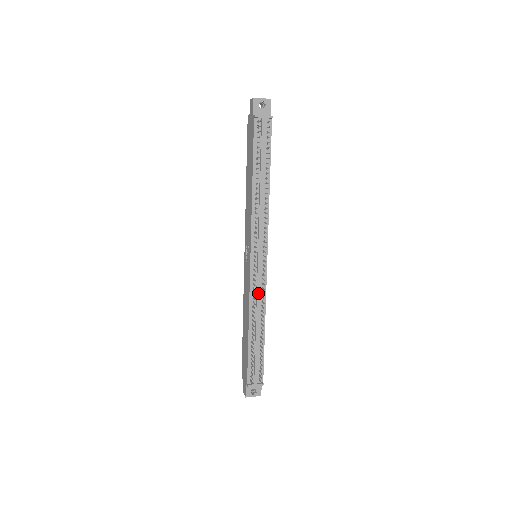
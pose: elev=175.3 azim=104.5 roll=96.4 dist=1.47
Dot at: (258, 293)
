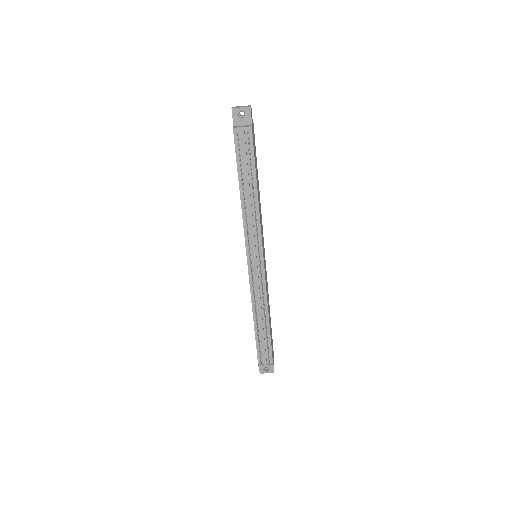
Dot at: (258, 291)
